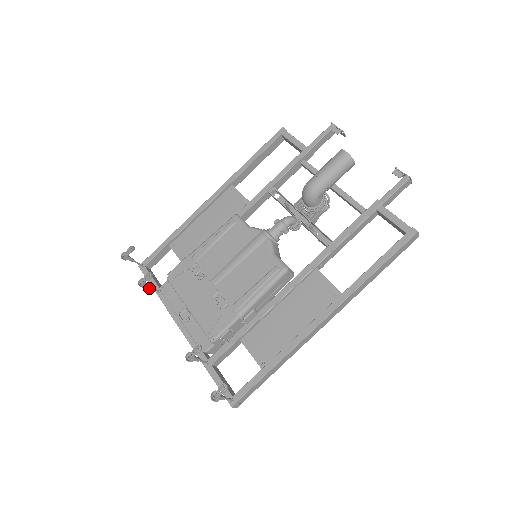
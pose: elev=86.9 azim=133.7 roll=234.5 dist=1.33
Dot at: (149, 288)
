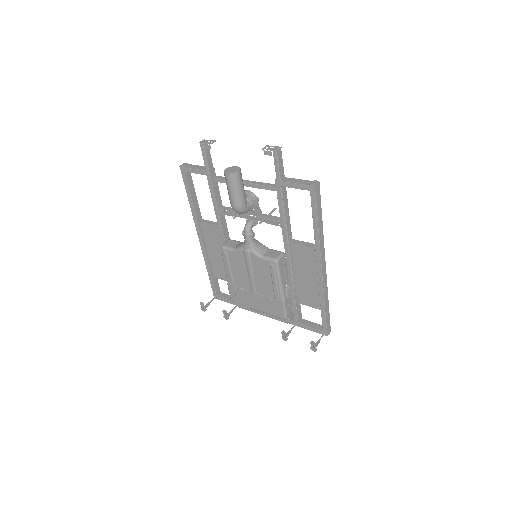
Dot at: occluded
